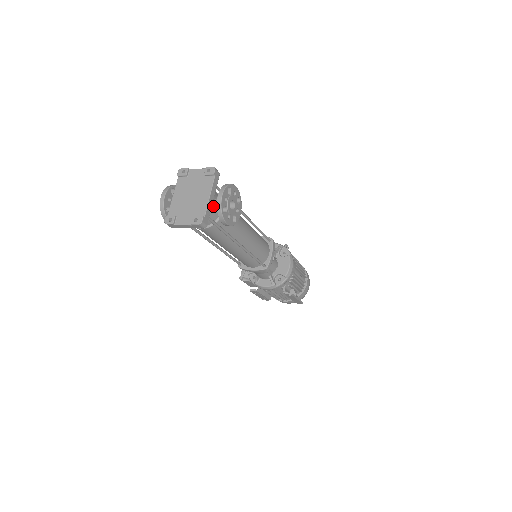
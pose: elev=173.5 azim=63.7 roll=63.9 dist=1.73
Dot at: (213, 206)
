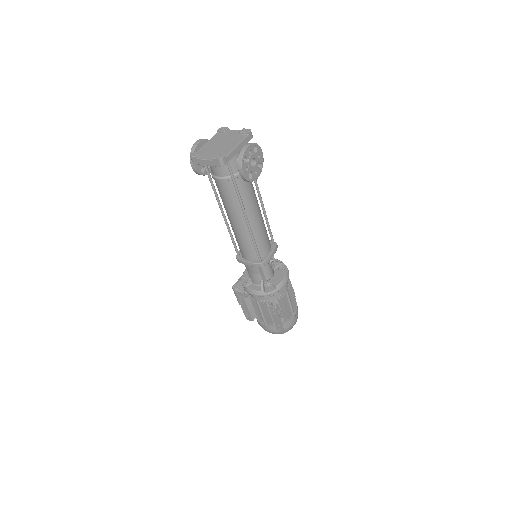
Dot at: (237, 158)
